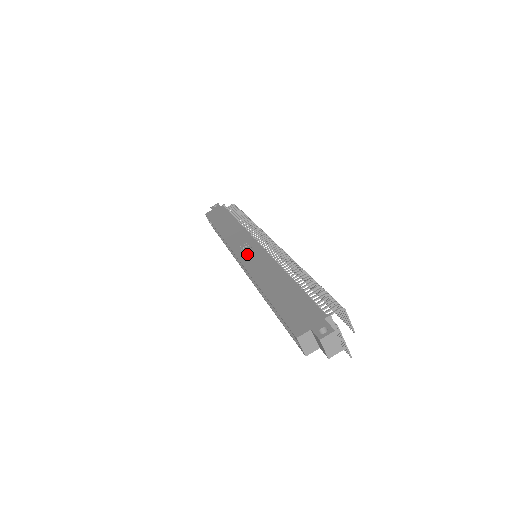
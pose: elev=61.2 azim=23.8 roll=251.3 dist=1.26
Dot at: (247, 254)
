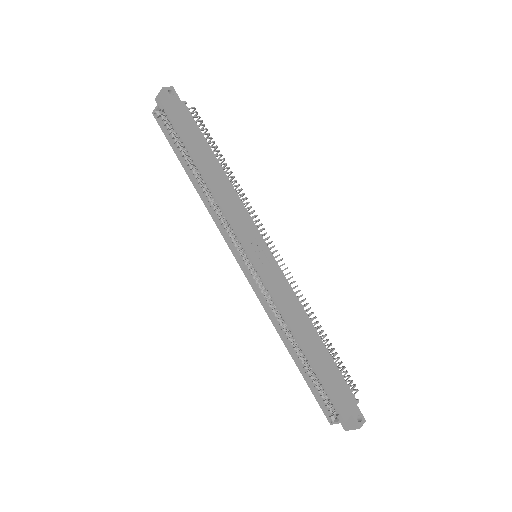
Dot at: (263, 263)
